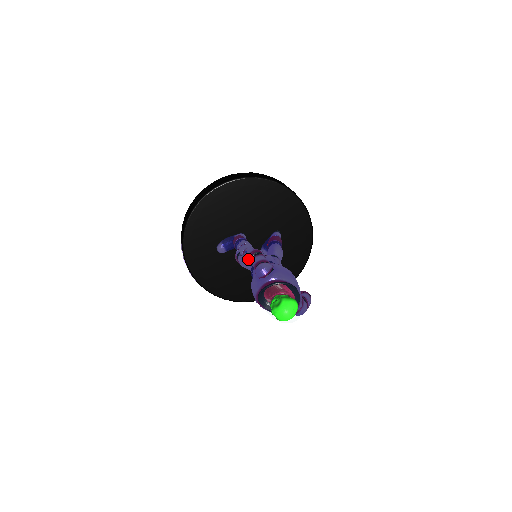
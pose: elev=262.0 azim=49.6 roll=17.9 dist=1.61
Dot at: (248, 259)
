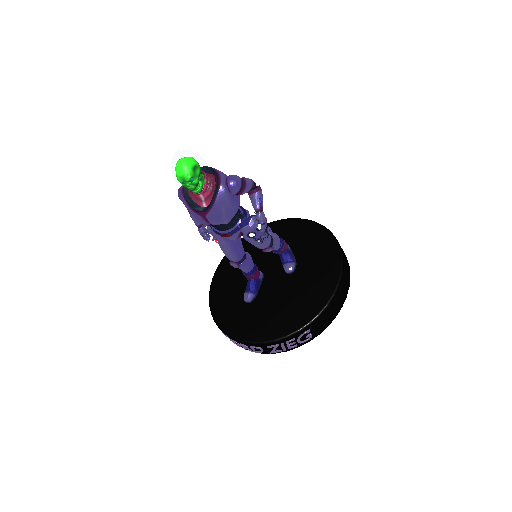
Dot at: (210, 231)
